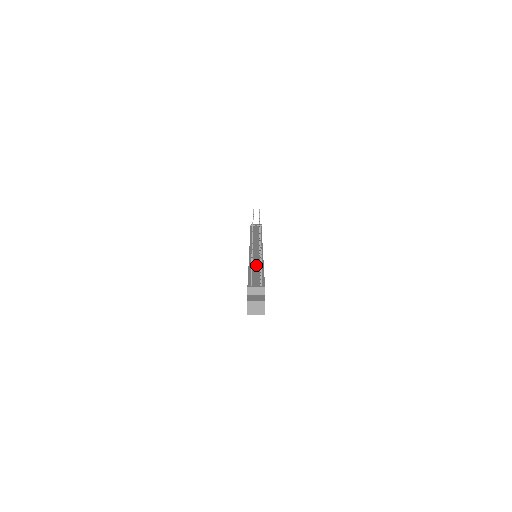
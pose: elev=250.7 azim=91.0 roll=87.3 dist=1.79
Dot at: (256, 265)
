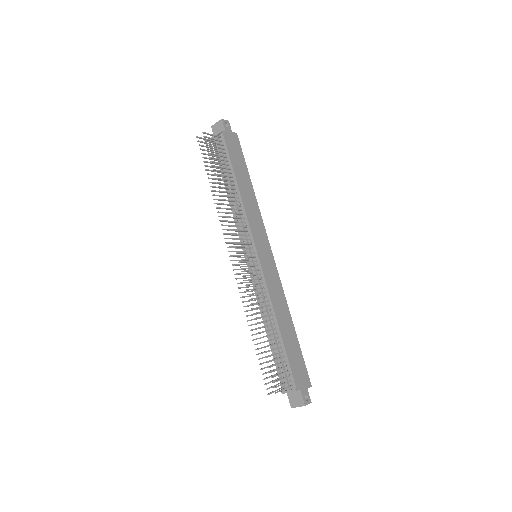
Dot at: (269, 324)
